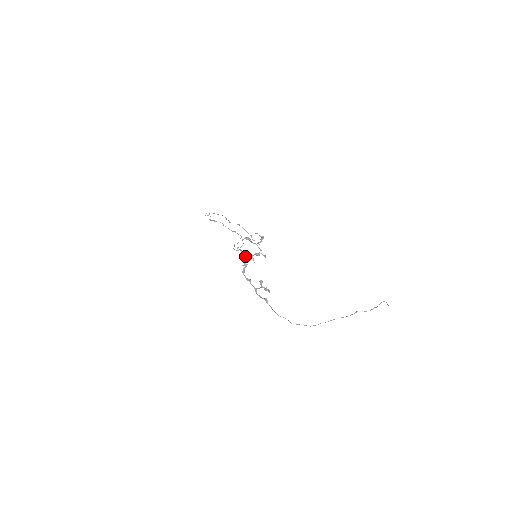
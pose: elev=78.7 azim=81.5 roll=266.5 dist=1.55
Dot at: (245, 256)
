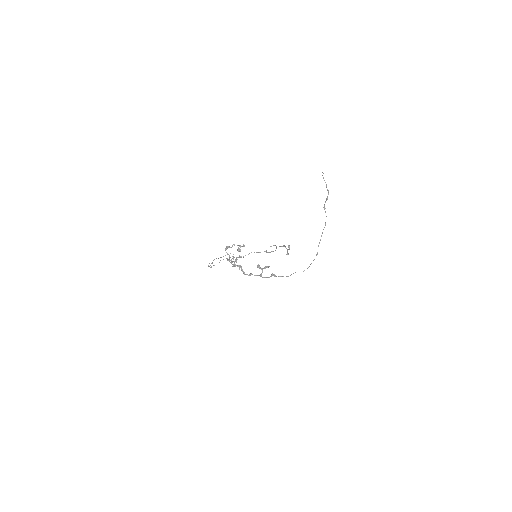
Dot at: (234, 261)
